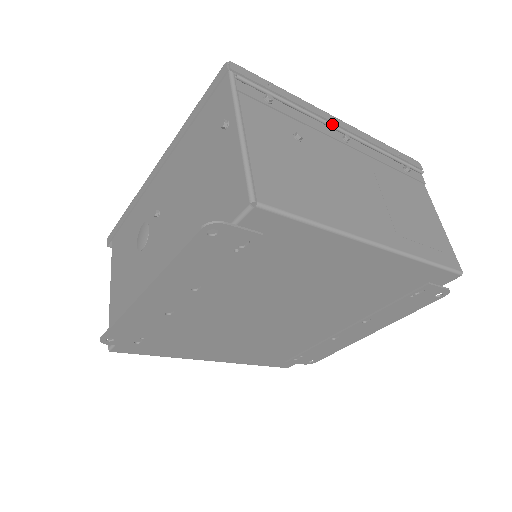
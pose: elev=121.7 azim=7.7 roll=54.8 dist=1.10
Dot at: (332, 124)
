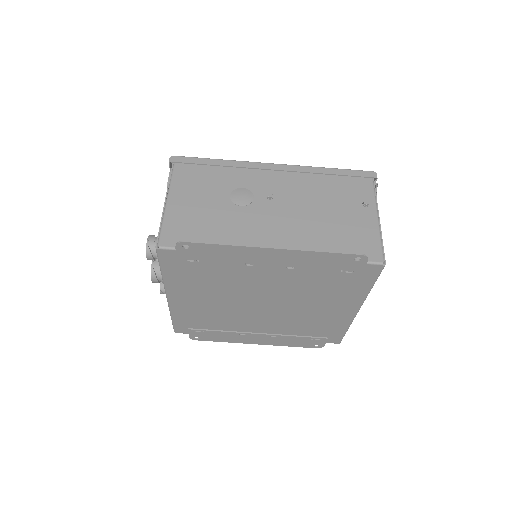
Dot at: occluded
